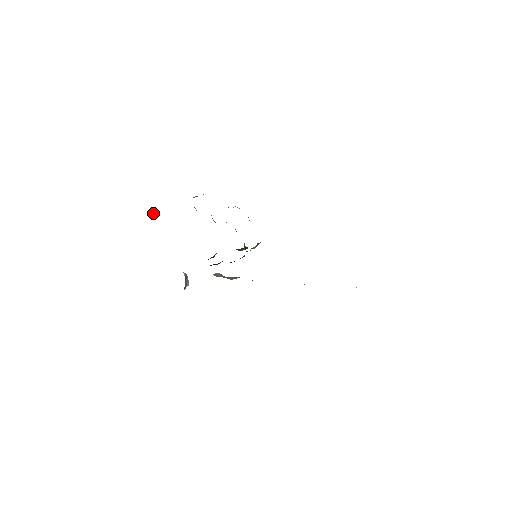
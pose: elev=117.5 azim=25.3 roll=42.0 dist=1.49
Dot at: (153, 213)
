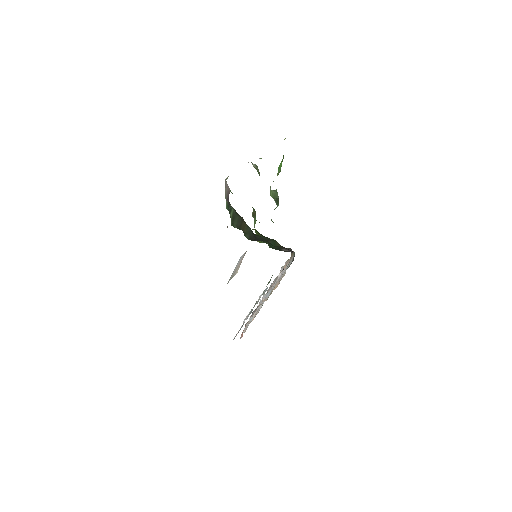
Dot at: occluded
